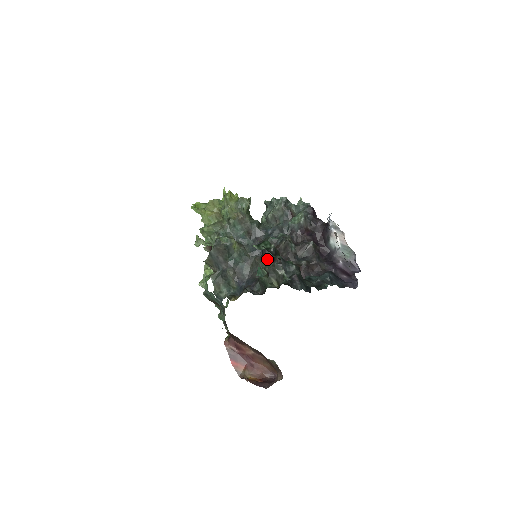
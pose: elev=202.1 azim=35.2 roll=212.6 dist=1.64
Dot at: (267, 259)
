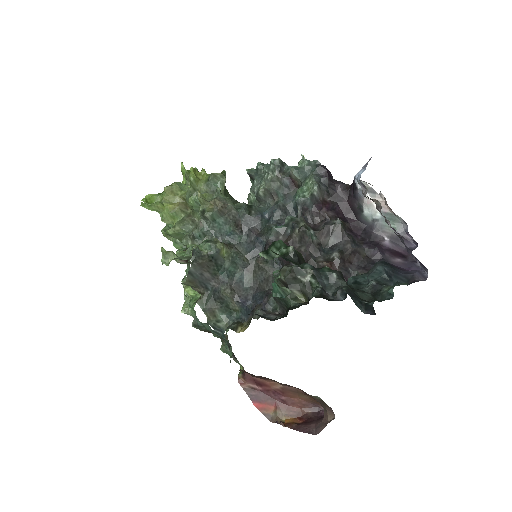
Dot at: (275, 259)
